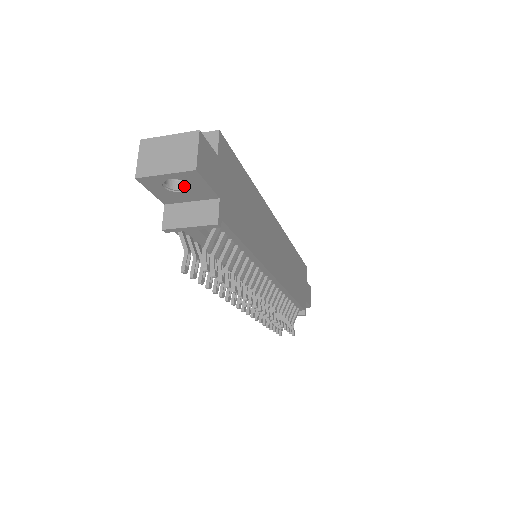
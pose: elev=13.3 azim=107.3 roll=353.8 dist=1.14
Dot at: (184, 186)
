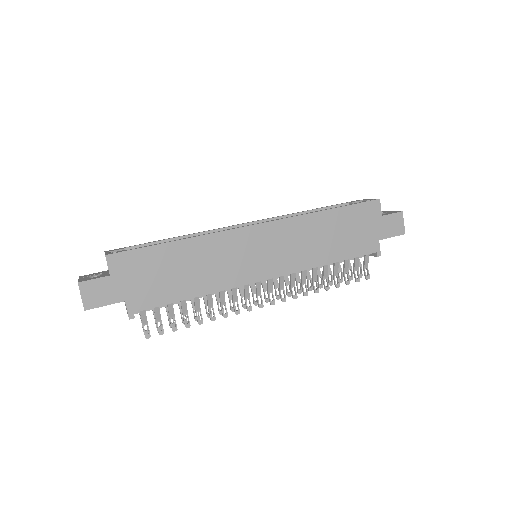
Dot at: occluded
